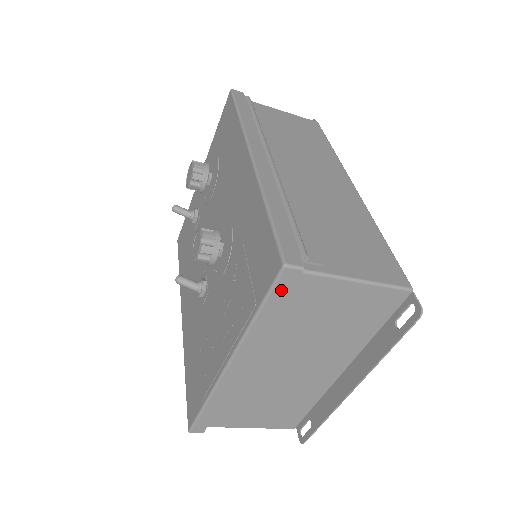
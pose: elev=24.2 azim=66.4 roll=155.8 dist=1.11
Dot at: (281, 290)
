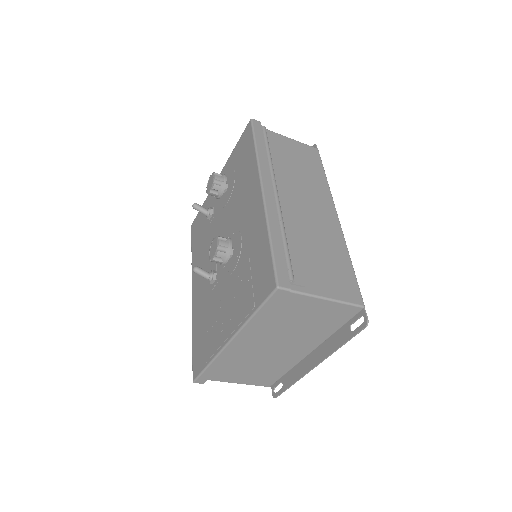
Dot at: (273, 301)
